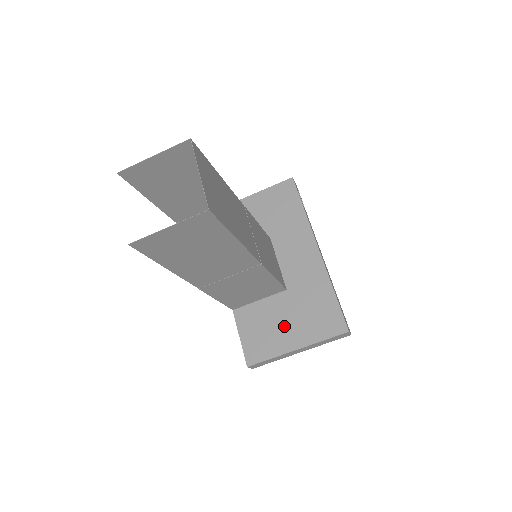
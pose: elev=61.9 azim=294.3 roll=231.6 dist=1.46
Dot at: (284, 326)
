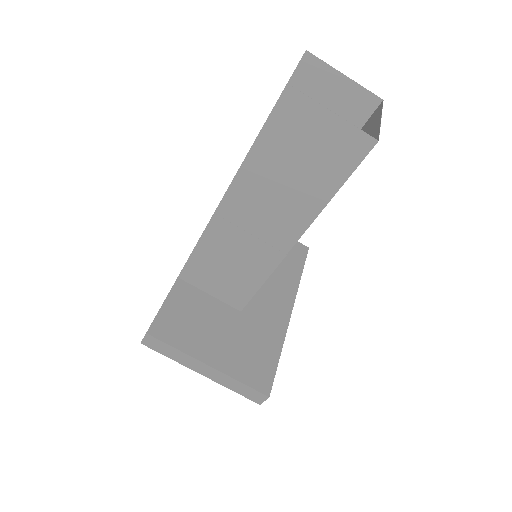
Dot at: (214, 335)
